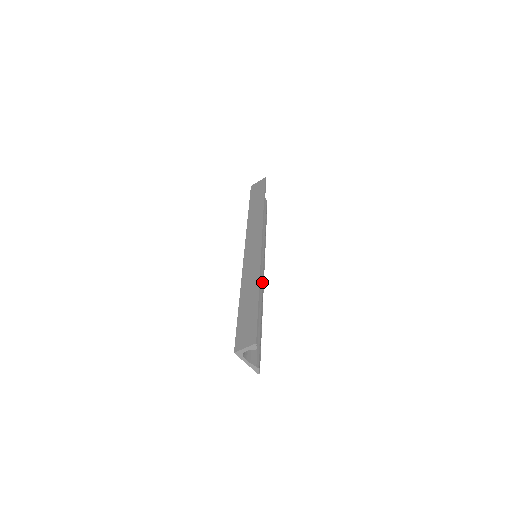
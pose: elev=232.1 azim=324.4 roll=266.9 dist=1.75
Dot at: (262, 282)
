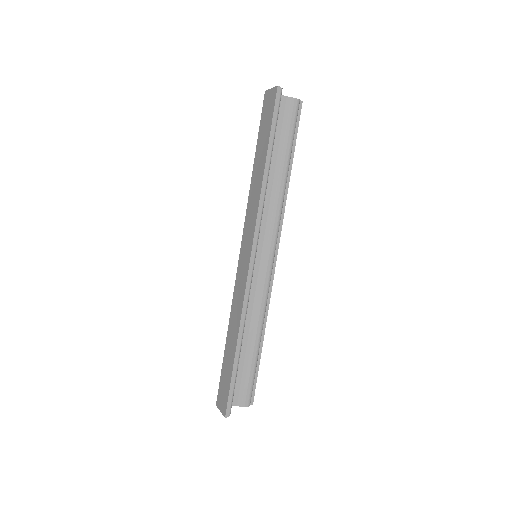
Dot at: (266, 287)
